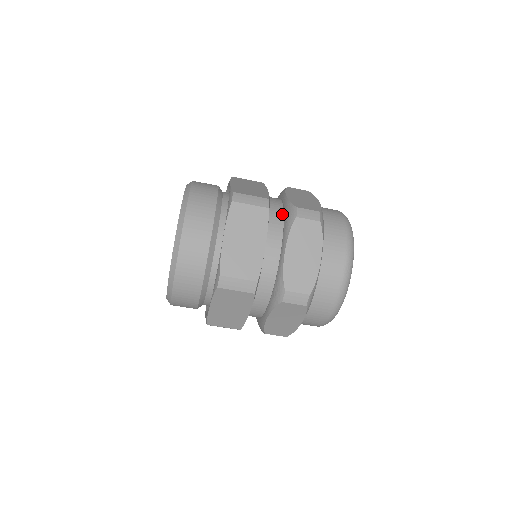
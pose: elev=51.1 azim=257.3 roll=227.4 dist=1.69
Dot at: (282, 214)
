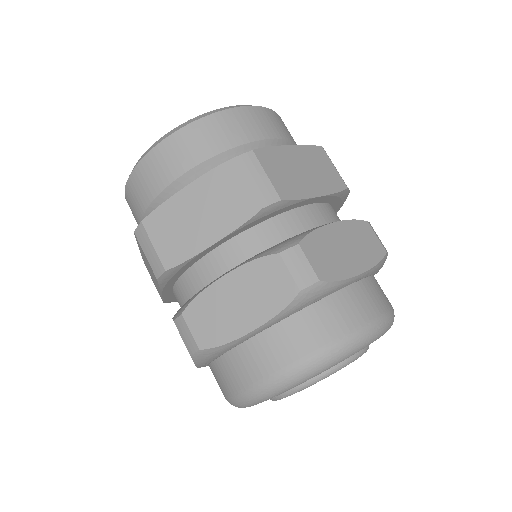
Dot at: occluded
